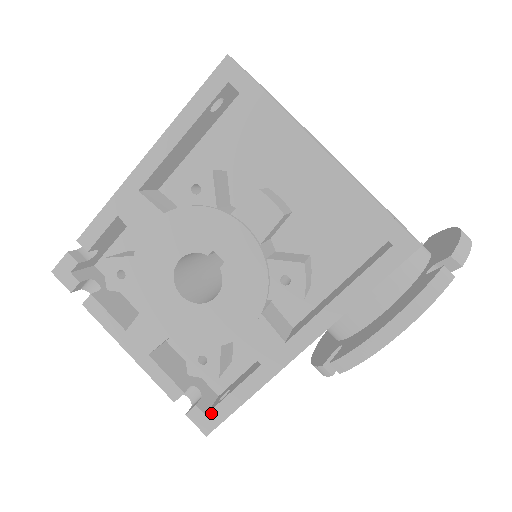
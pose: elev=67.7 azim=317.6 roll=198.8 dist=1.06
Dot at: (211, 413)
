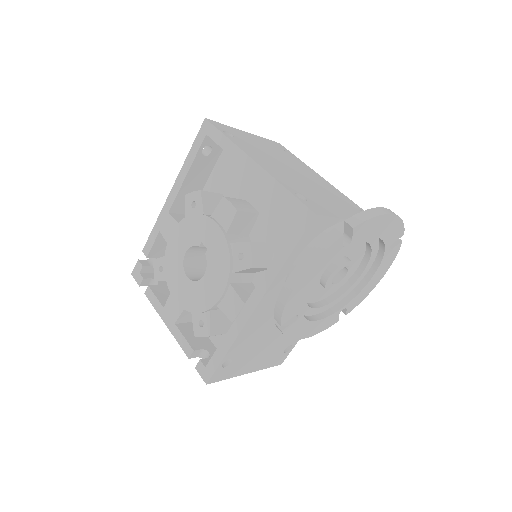
Dot at: (208, 365)
